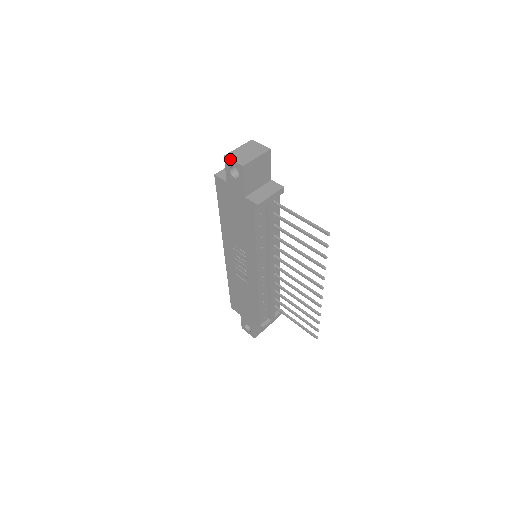
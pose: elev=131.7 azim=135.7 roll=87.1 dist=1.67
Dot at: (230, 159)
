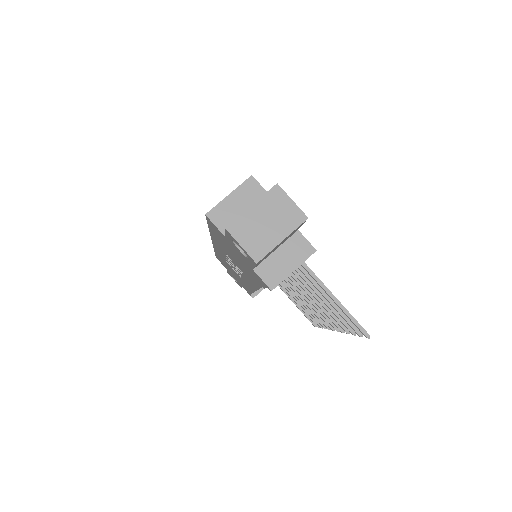
Dot at: (235, 240)
